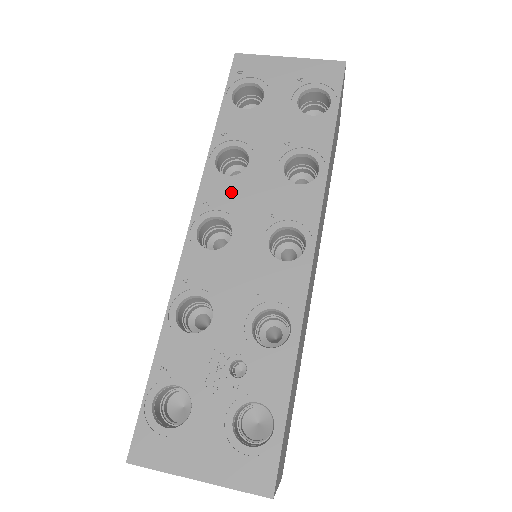
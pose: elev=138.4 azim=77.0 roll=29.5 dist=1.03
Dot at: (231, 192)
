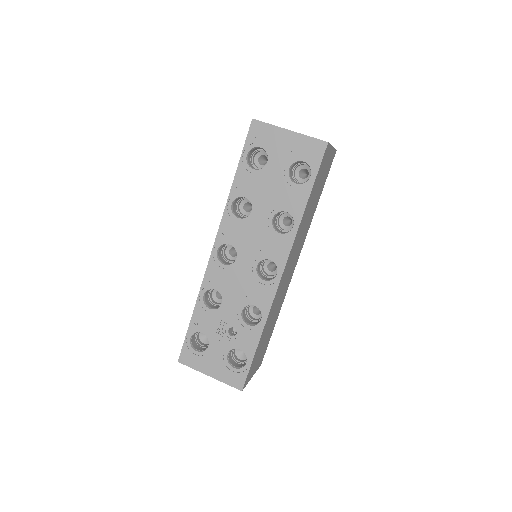
Dot at: (239, 230)
